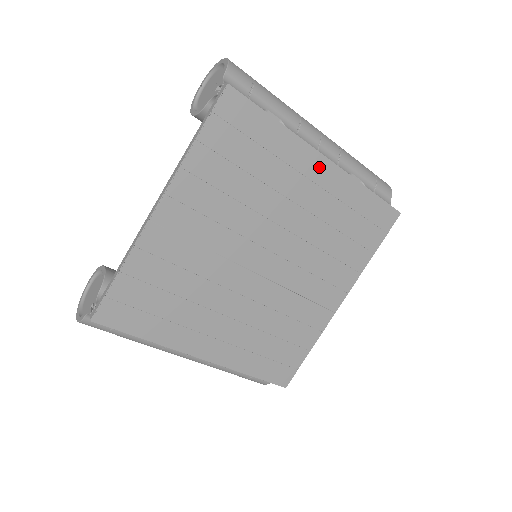
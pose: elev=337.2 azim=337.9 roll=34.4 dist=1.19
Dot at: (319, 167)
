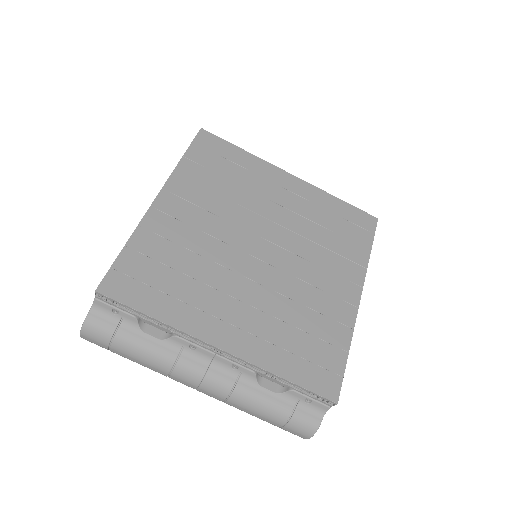
Dot at: (287, 180)
